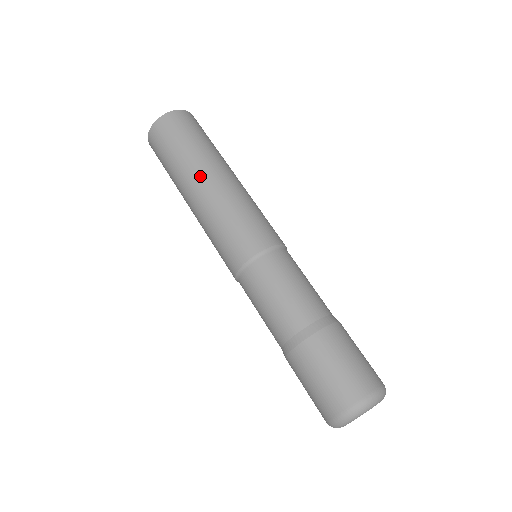
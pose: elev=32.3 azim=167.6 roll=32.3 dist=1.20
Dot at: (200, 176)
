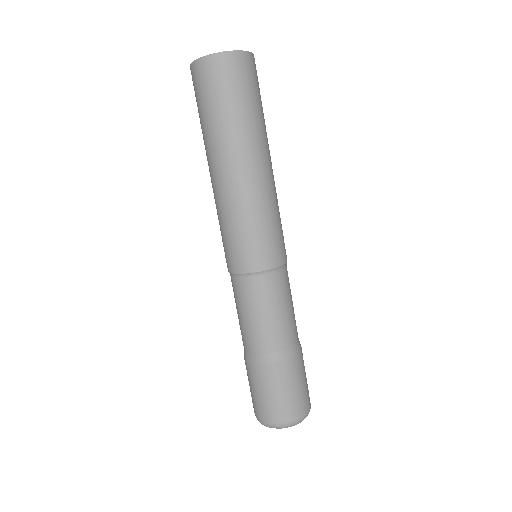
Dot at: (244, 158)
